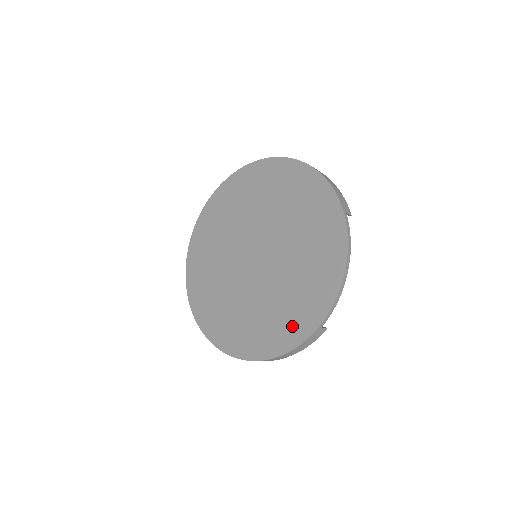
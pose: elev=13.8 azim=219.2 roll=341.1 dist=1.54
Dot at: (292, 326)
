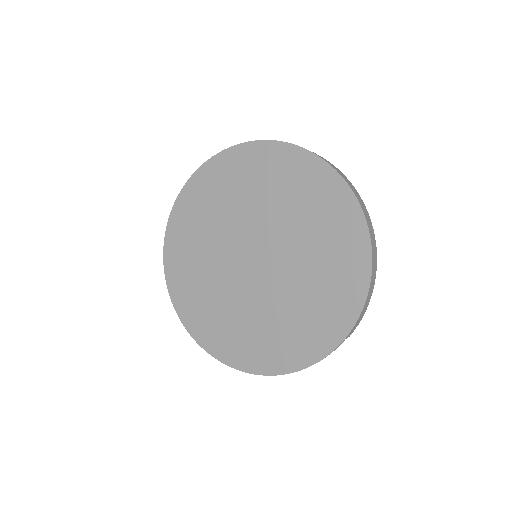
Dot at: (226, 344)
